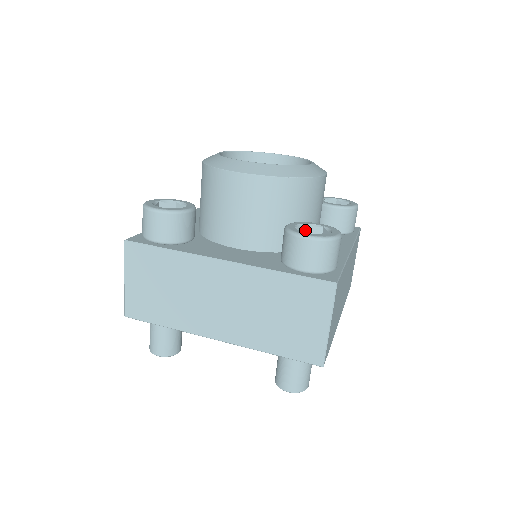
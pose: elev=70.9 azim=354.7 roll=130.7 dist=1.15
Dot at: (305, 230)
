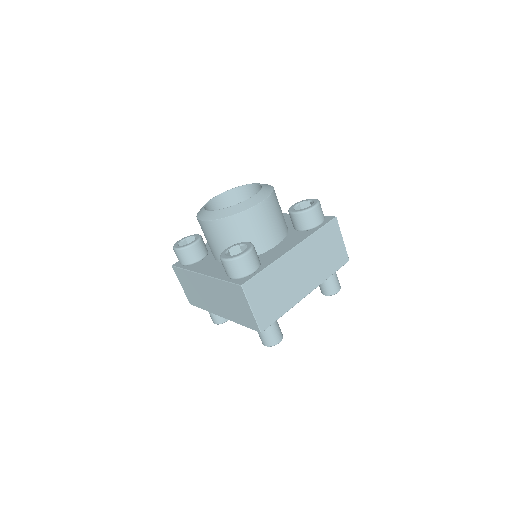
Dot at: (241, 248)
